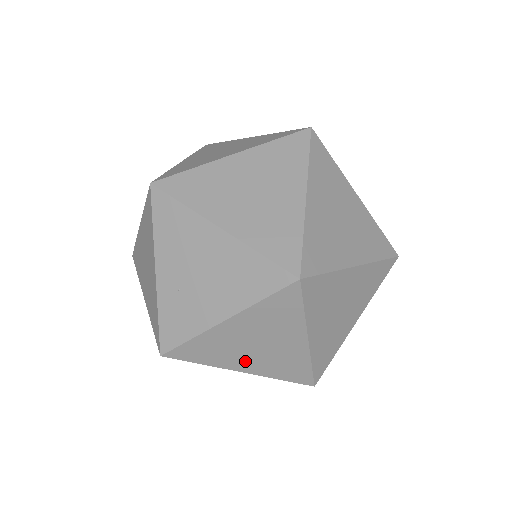
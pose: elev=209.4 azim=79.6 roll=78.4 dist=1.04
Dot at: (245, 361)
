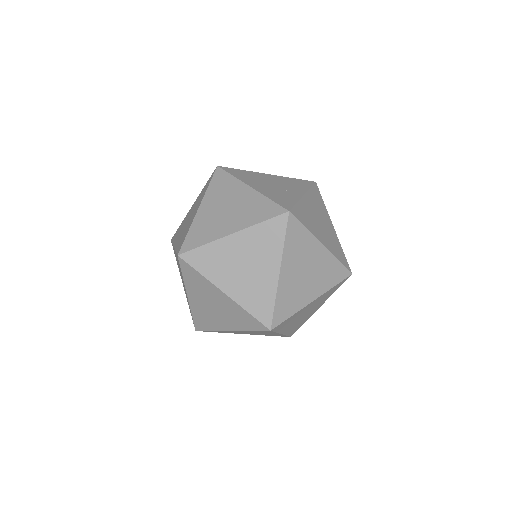
Dot at: (246, 333)
